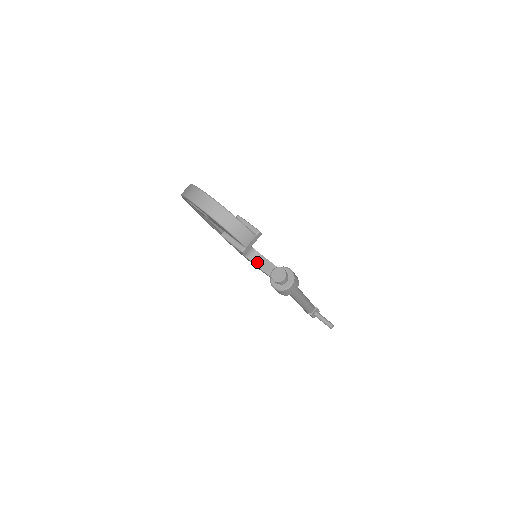
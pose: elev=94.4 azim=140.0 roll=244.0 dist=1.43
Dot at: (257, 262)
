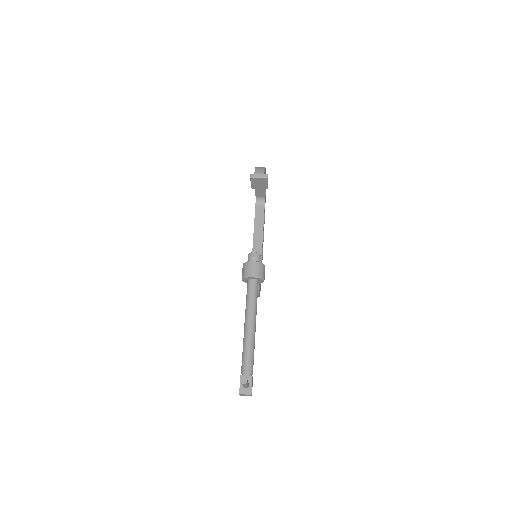
Dot at: occluded
